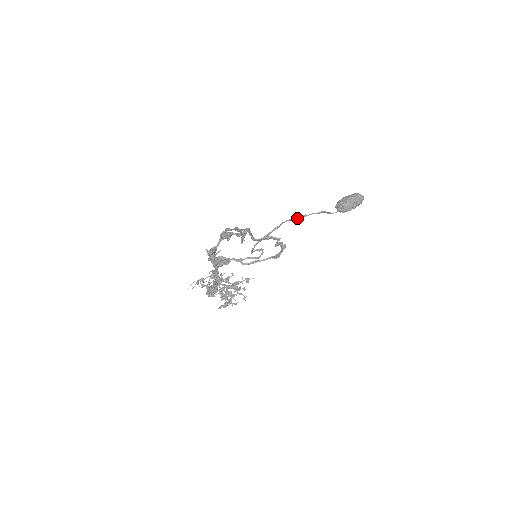
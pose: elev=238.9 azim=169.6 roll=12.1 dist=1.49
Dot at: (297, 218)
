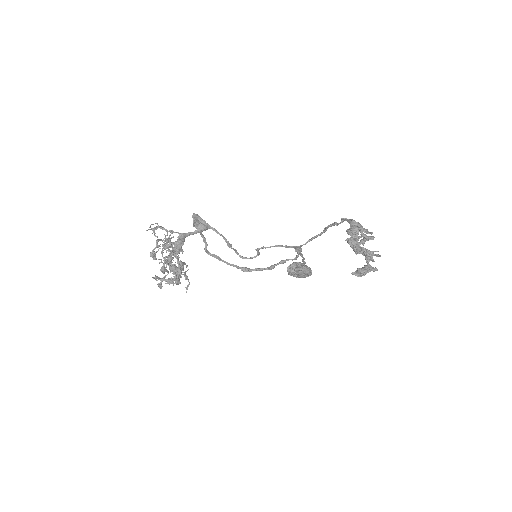
Dot at: occluded
